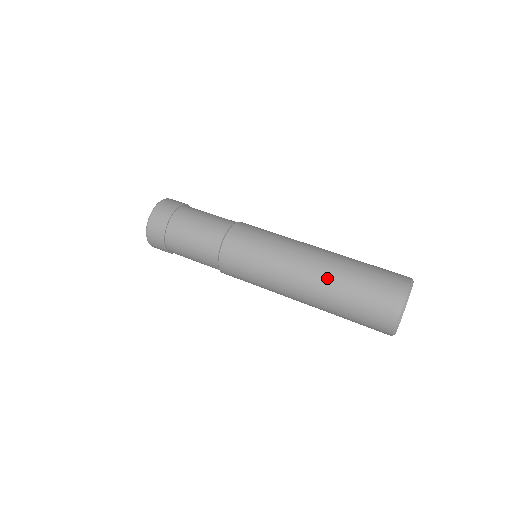
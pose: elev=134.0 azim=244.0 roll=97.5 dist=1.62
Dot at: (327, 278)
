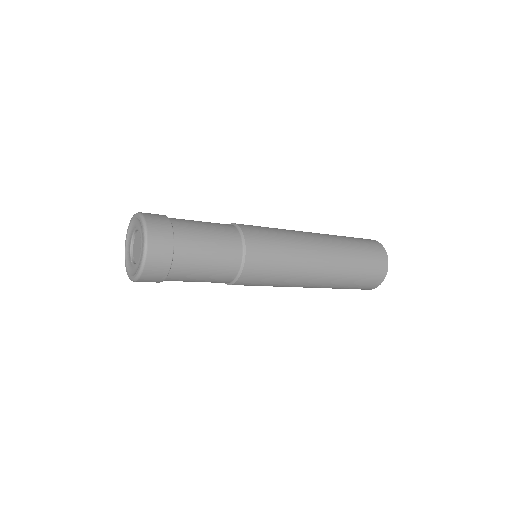
Dot at: (337, 245)
